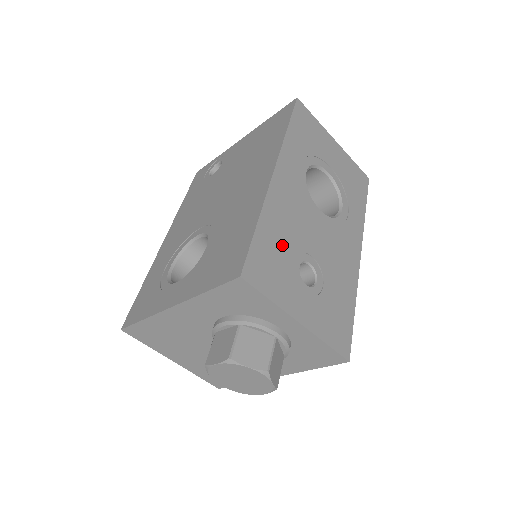
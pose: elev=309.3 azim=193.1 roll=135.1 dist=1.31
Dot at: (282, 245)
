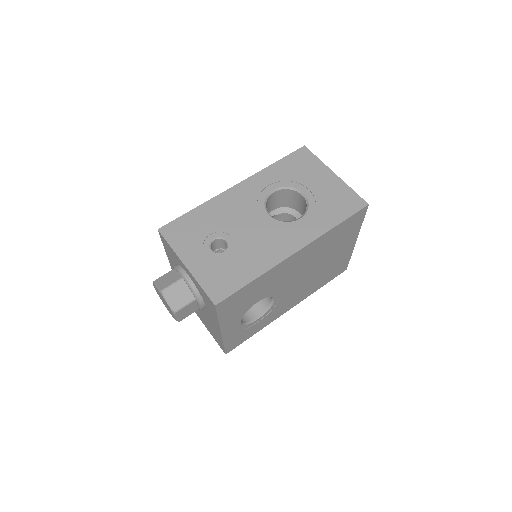
Dot at: (206, 224)
